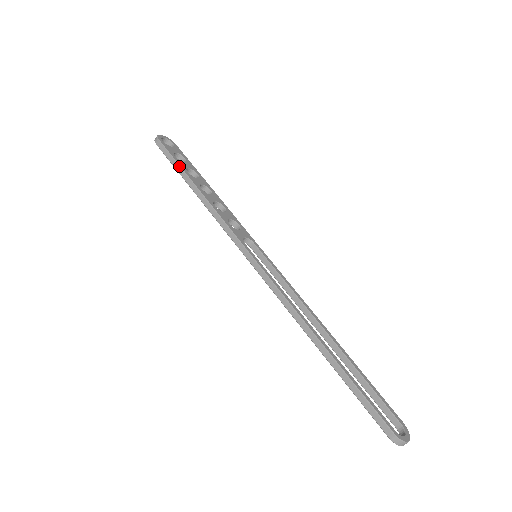
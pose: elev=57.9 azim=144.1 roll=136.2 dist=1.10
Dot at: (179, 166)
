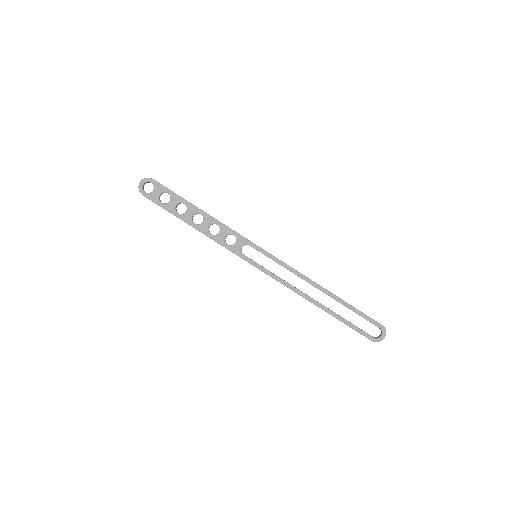
Dot at: occluded
